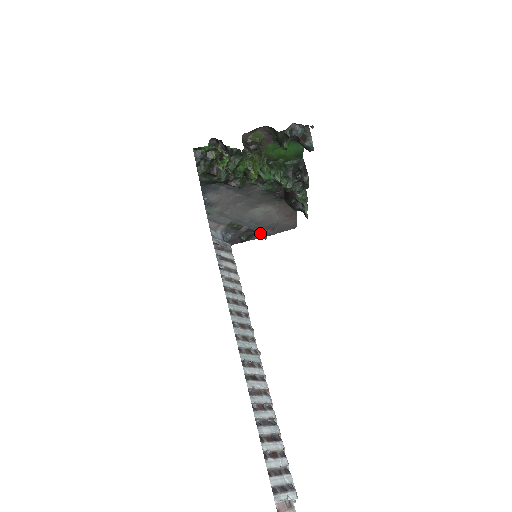
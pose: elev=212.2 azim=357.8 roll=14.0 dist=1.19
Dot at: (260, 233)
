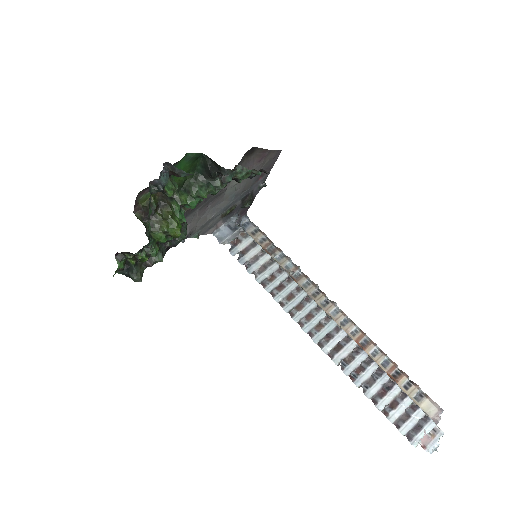
Dot at: (256, 188)
